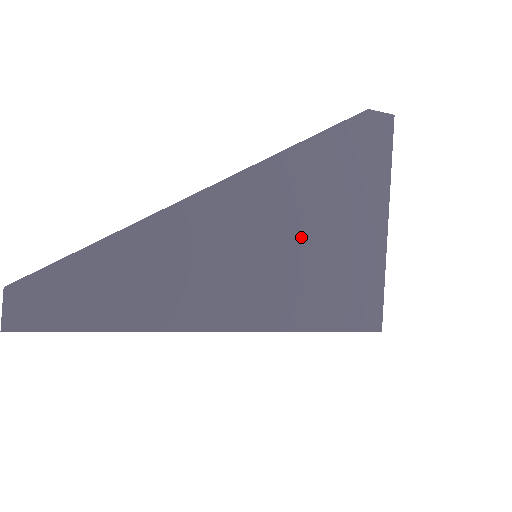
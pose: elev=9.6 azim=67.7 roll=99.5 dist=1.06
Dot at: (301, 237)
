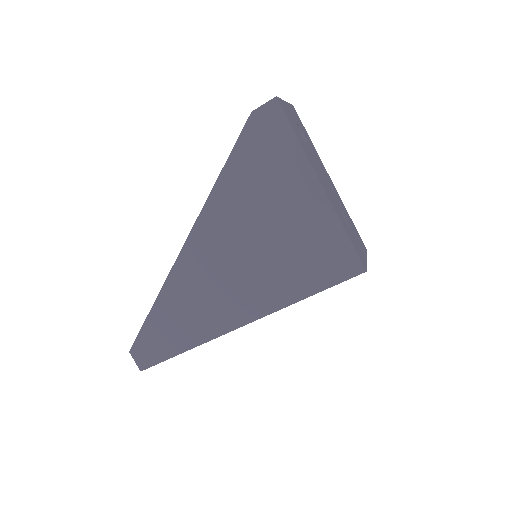
Dot at: (257, 241)
